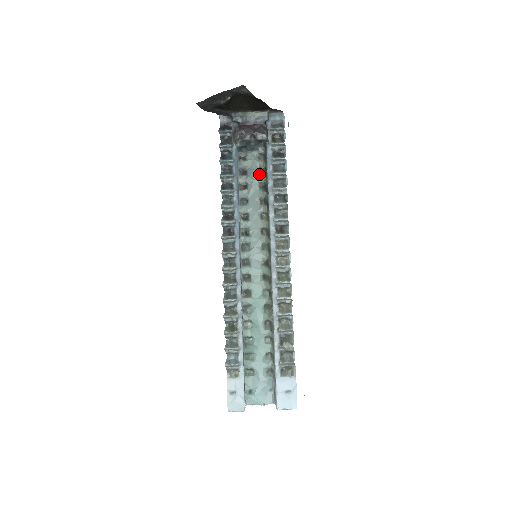
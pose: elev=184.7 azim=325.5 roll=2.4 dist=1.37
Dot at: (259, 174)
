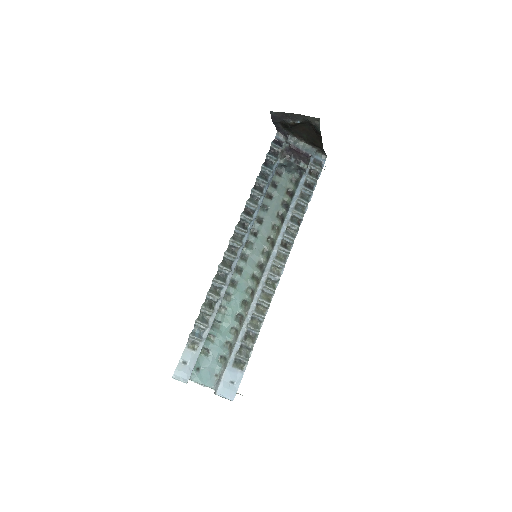
Dot at: (286, 193)
